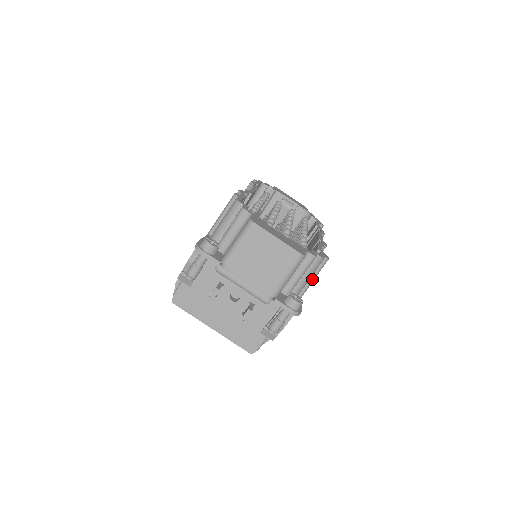
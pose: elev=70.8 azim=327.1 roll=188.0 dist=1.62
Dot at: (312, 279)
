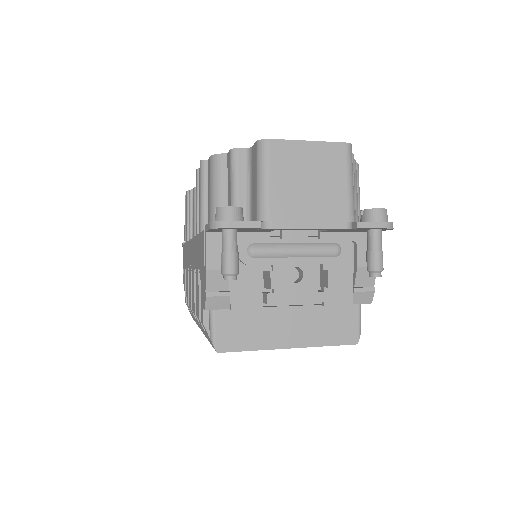
Dot at: (358, 199)
